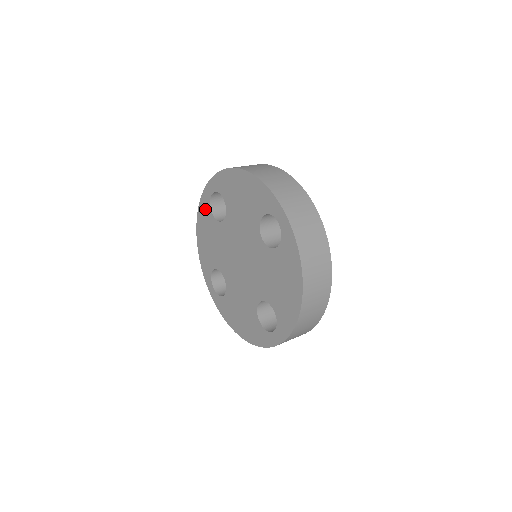
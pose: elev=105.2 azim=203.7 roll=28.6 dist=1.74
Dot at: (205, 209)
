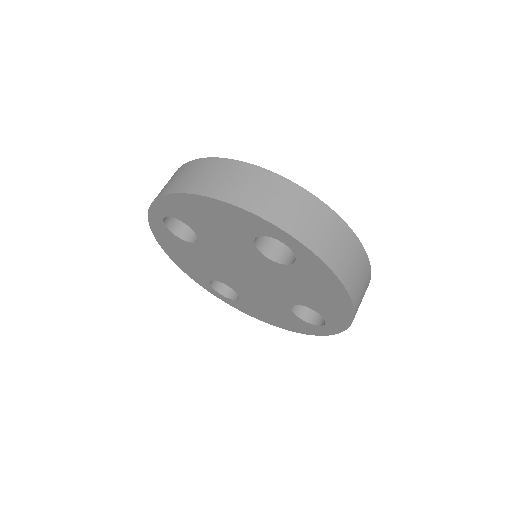
Dot at: (162, 232)
